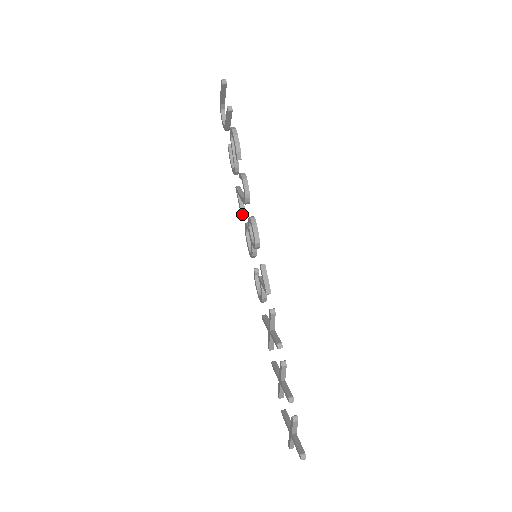
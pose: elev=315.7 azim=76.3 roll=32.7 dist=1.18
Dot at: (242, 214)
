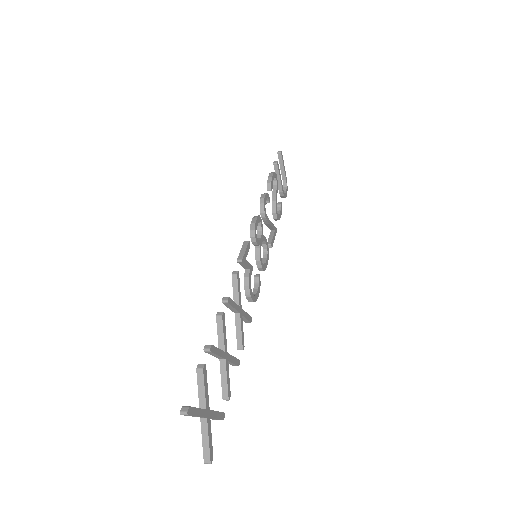
Dot at: occluded
